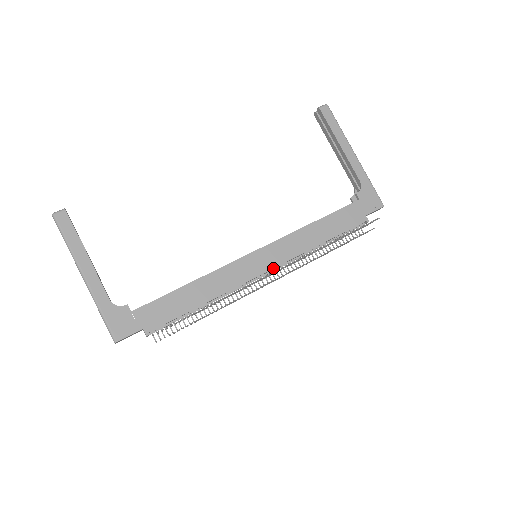
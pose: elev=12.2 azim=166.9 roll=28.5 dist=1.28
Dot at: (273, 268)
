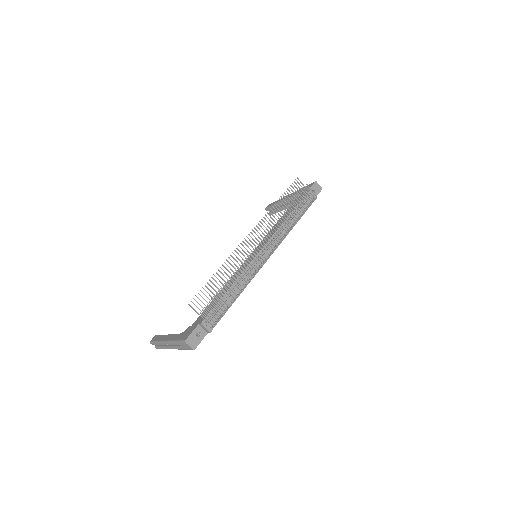
Dot at: (264, 246)
